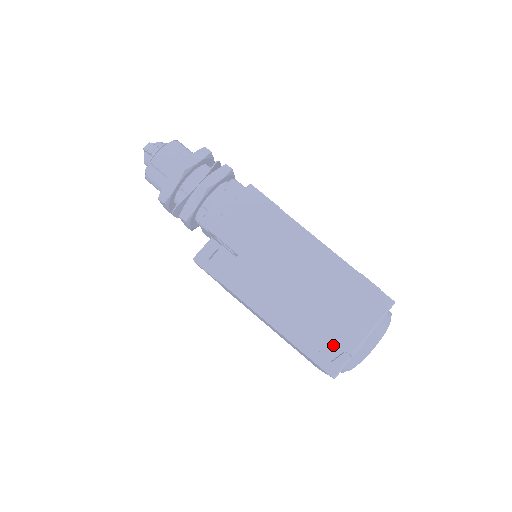
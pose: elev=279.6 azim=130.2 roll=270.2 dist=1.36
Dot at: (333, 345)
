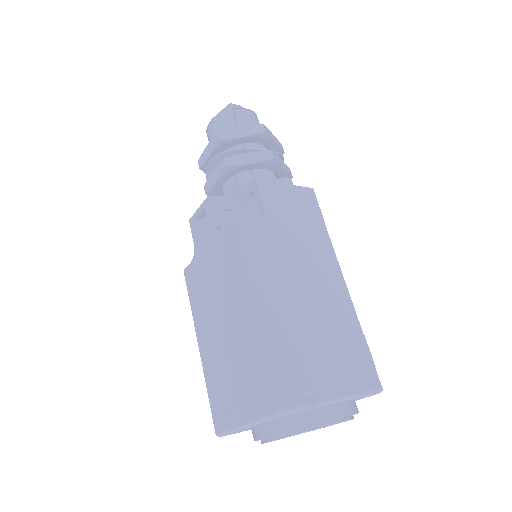
Dot at: (304, 375)
